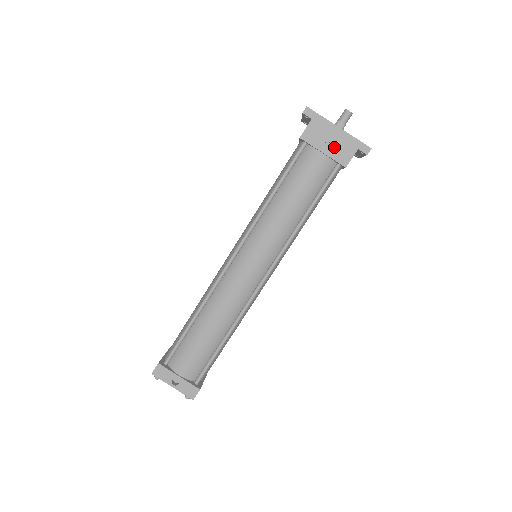
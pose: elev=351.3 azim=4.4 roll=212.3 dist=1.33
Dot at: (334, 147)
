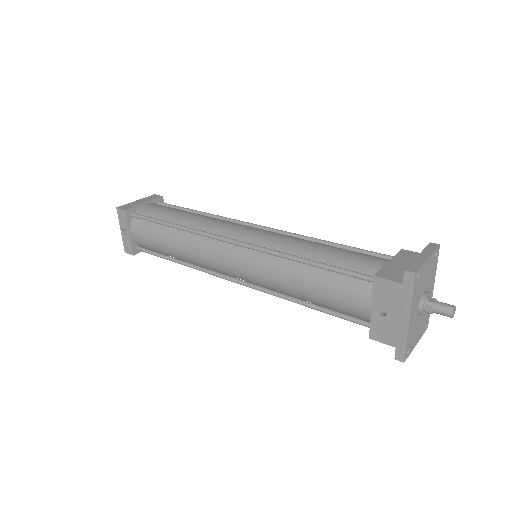
Dot at: (384, 320)
